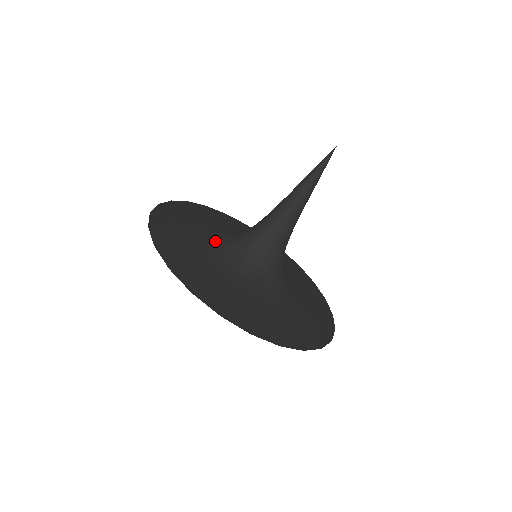
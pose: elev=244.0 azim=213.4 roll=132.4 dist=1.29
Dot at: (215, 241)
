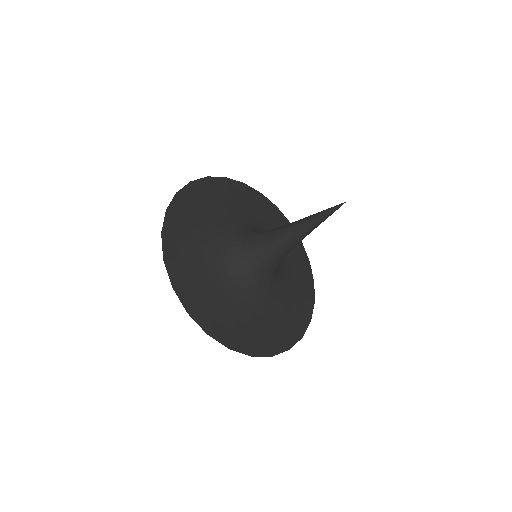
Dot at: (221, 242)
